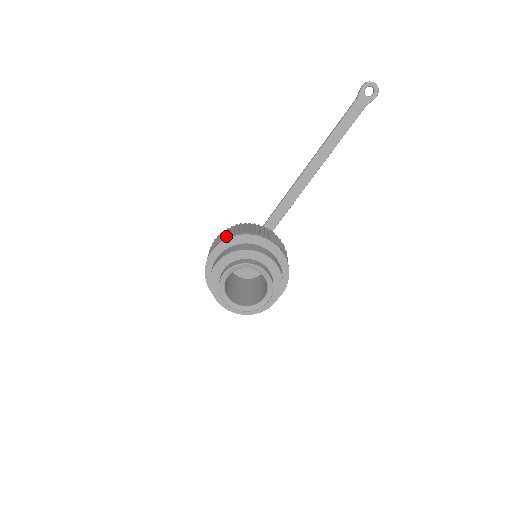
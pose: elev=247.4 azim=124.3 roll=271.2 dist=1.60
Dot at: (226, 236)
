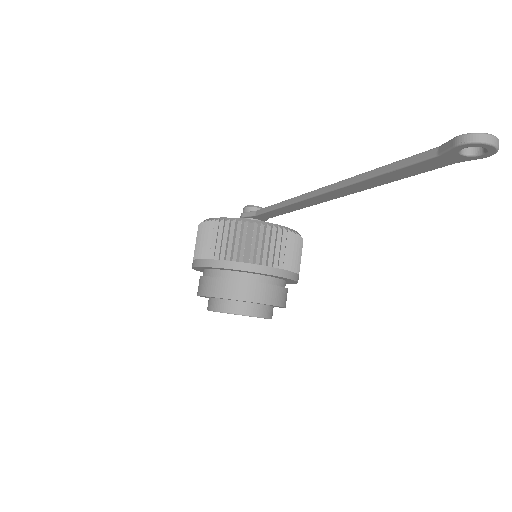
Dot at: (210, 255)
